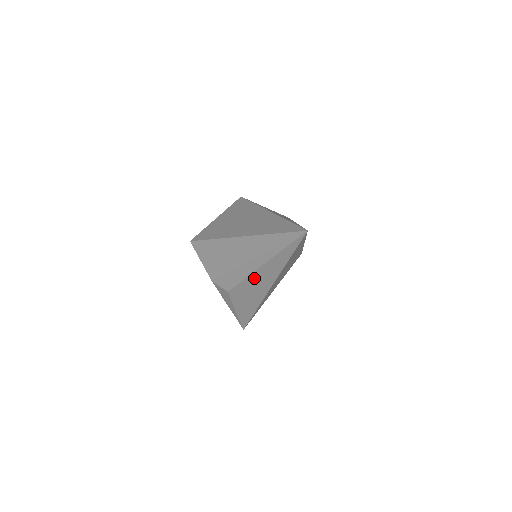
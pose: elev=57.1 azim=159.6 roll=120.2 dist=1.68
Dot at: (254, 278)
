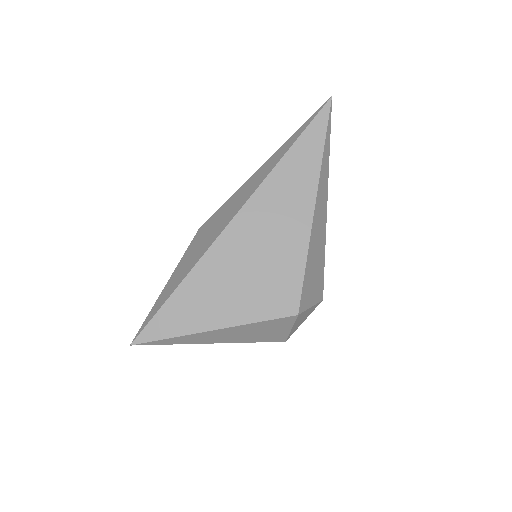
Dot at: (239, 194)
